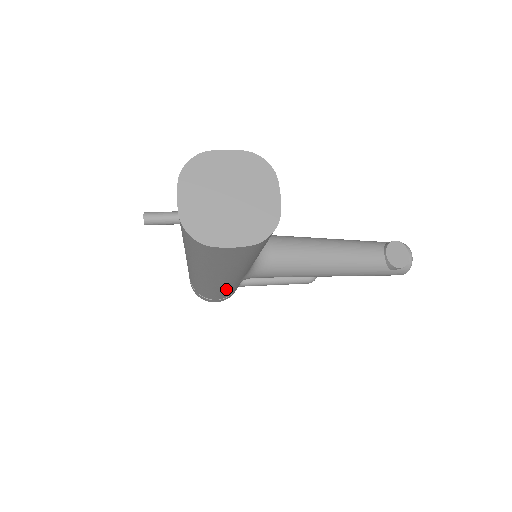
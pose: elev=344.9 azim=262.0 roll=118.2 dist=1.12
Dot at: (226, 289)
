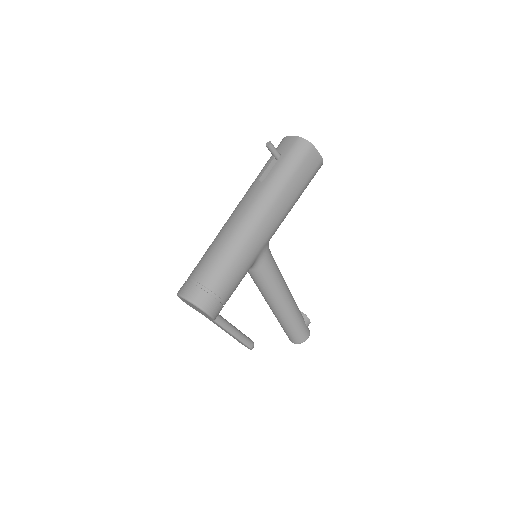
Dot at: (253, 255)
